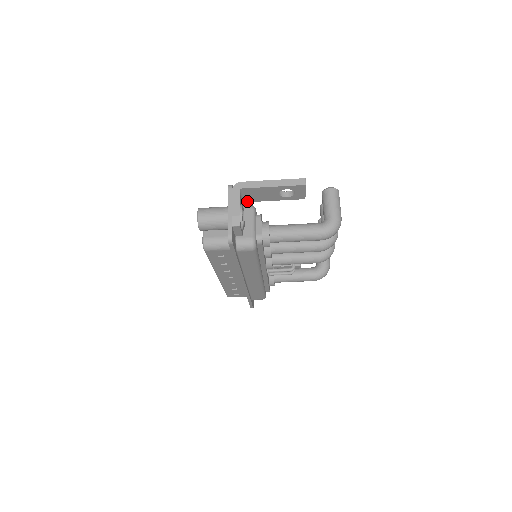
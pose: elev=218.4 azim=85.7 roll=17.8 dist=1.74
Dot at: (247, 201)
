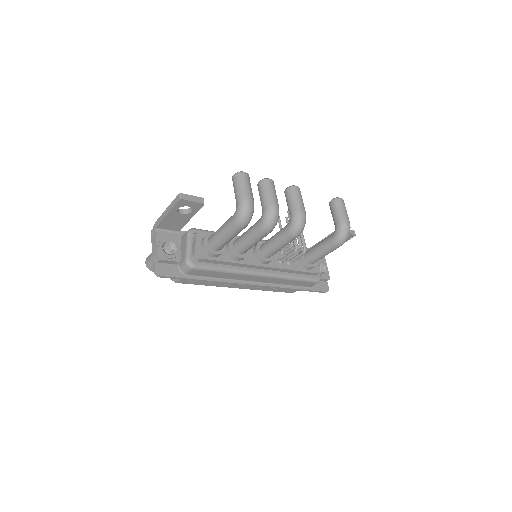
Dot at: (179, 230)
